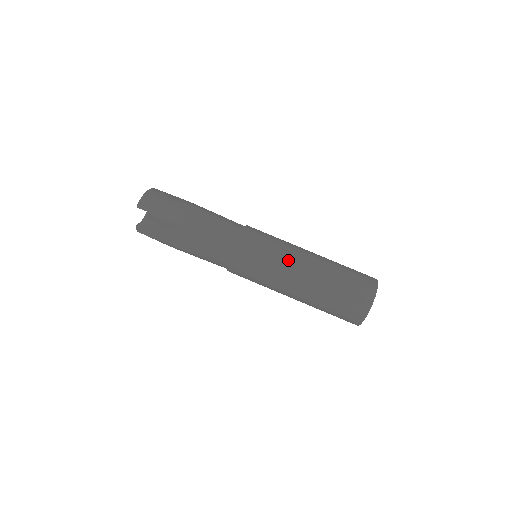
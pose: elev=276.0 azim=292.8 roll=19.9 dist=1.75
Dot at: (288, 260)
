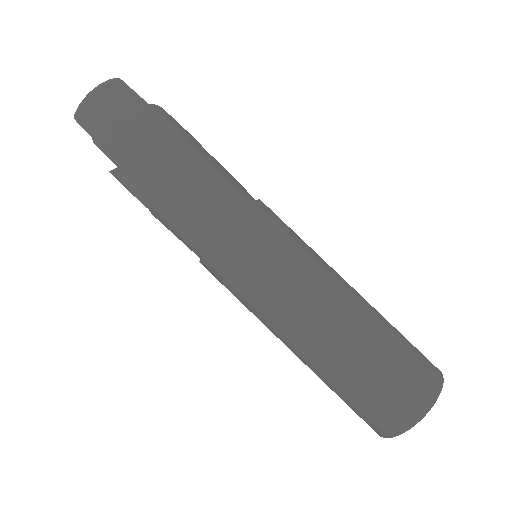
Dot at: (288, 306)
